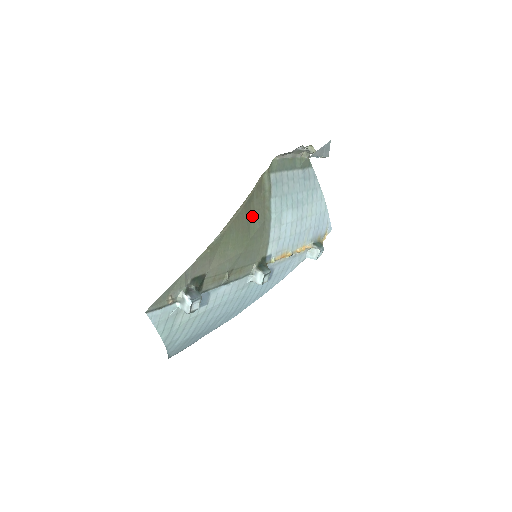
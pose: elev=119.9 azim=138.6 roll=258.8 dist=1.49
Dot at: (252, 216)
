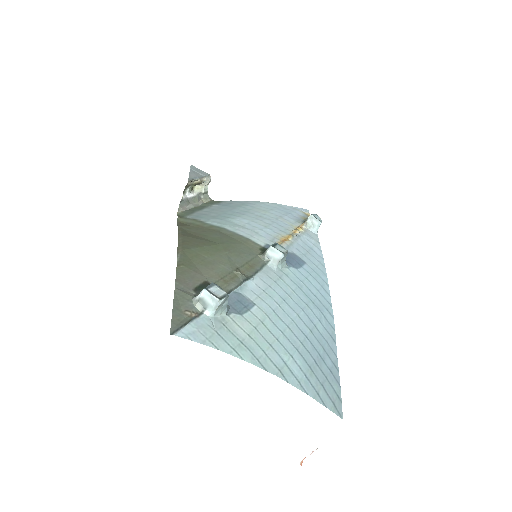
Dot at: (201, 236)
